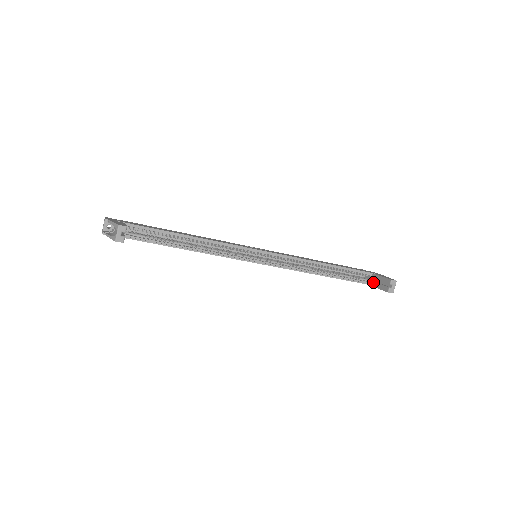
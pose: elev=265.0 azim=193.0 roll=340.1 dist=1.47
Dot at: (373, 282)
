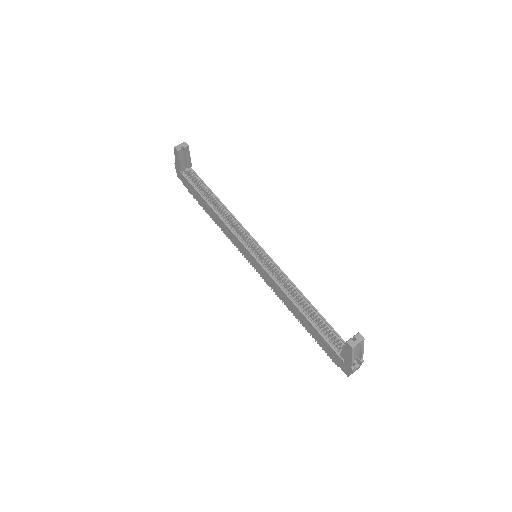
Dot at: occluded
